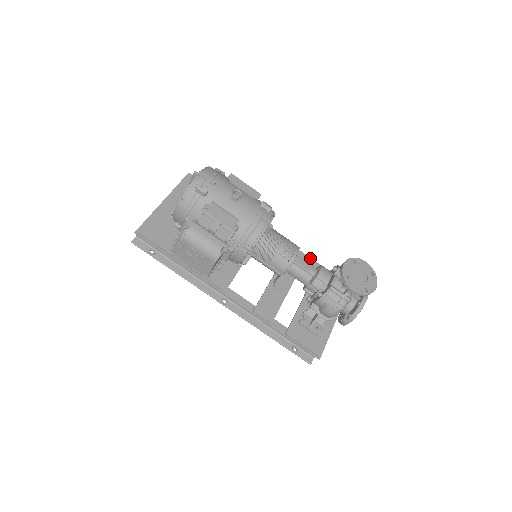
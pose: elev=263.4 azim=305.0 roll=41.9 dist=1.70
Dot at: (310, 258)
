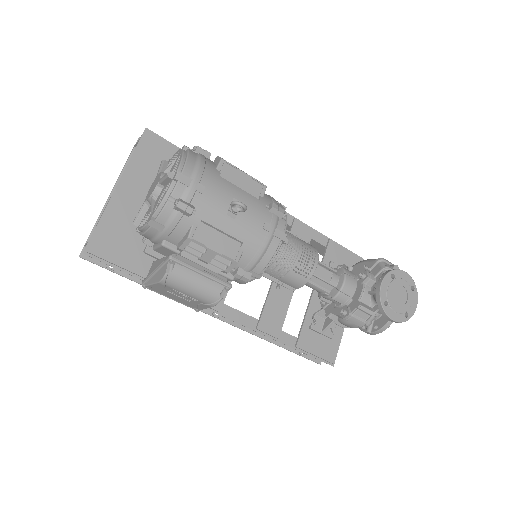
Dot at: (318, 232)
